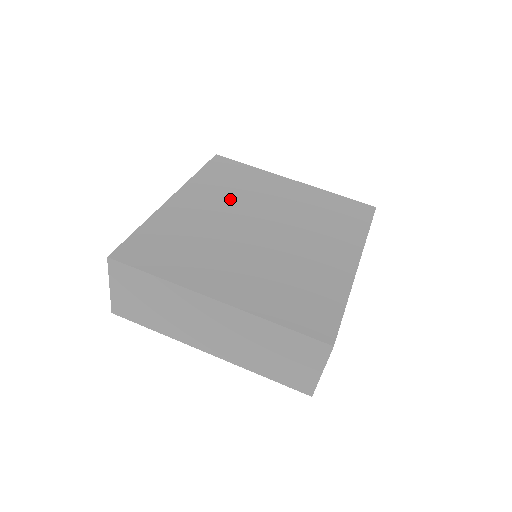
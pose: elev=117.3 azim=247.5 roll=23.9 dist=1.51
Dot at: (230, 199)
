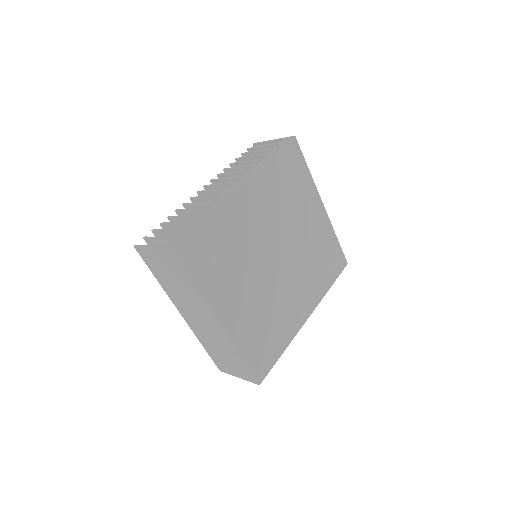
Dot at: (276, 210)
